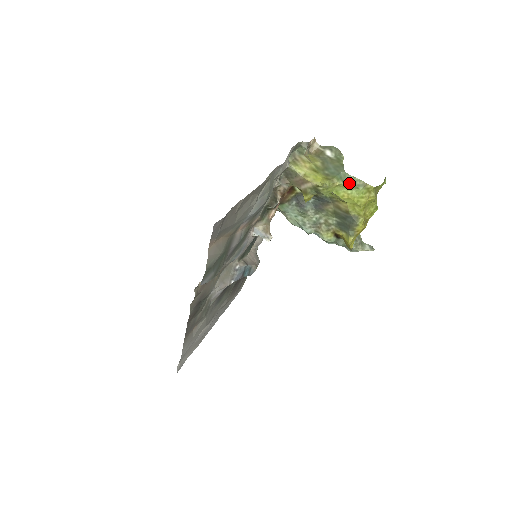
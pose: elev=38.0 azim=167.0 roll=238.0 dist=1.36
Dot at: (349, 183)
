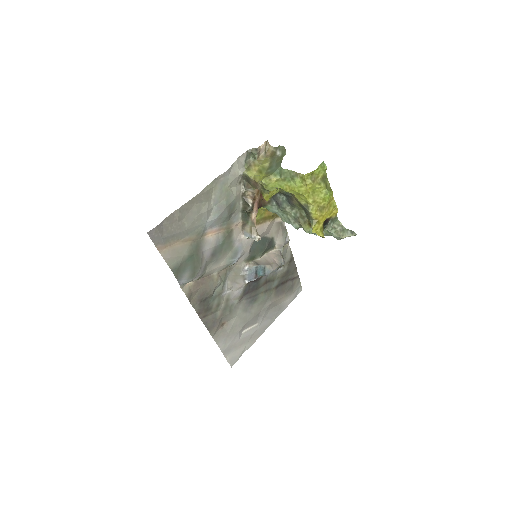
Dot at: (285, 176)
